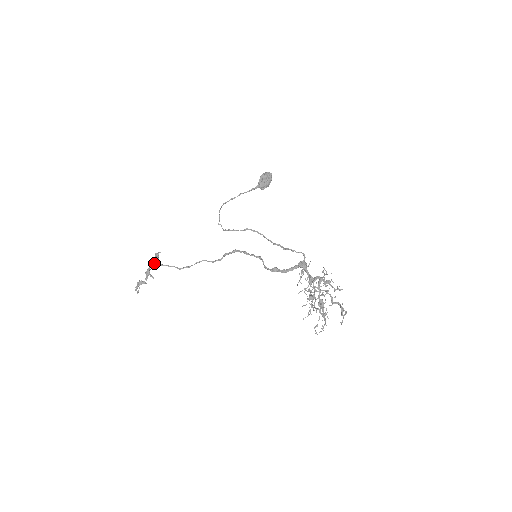
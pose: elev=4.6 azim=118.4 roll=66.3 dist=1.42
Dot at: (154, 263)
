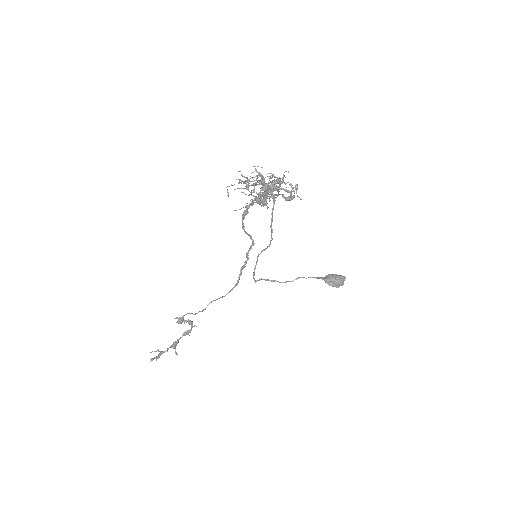
Dot at: (181, 322)
